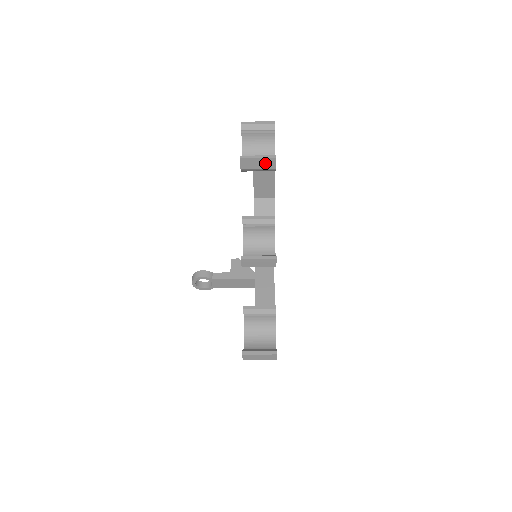
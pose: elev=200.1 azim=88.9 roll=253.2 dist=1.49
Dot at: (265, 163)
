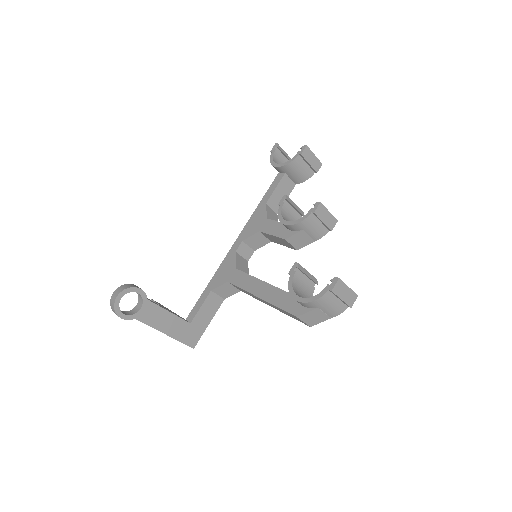
Dot at: (315, 163)
